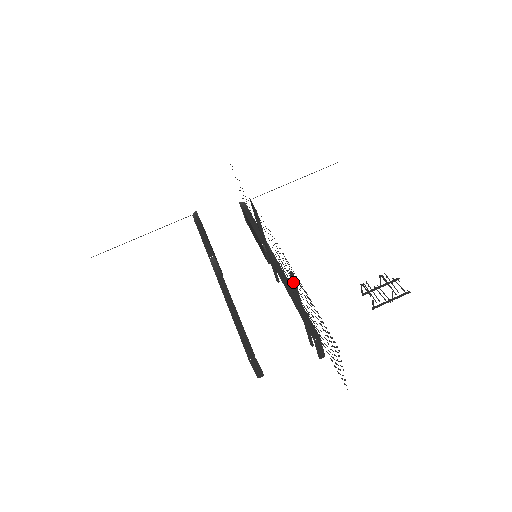
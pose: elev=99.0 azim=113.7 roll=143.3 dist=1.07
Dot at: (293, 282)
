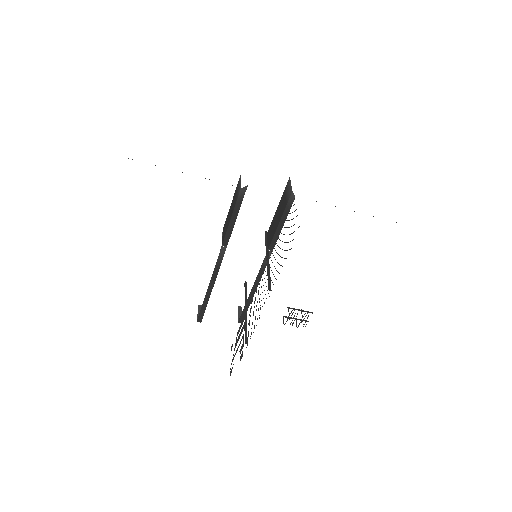
Dot at: (245, 336)
